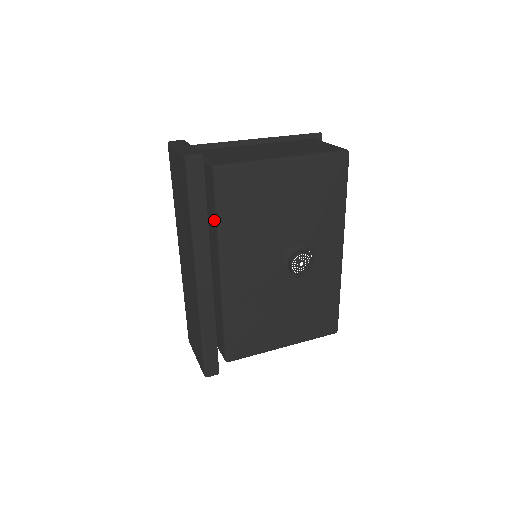
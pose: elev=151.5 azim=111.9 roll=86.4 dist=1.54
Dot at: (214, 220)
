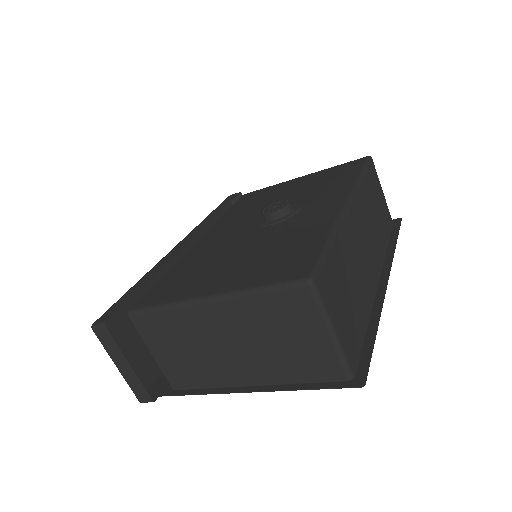
Dot at: occluded
